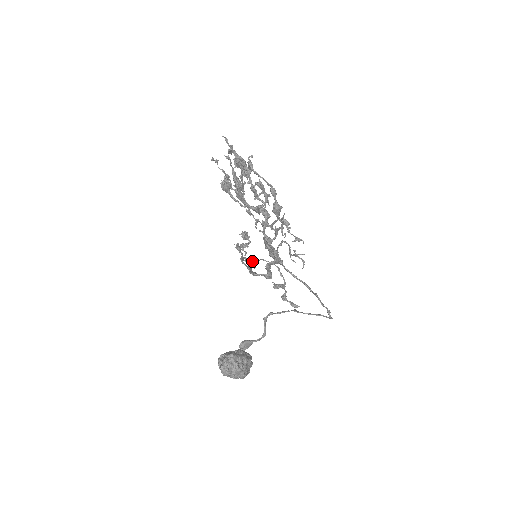
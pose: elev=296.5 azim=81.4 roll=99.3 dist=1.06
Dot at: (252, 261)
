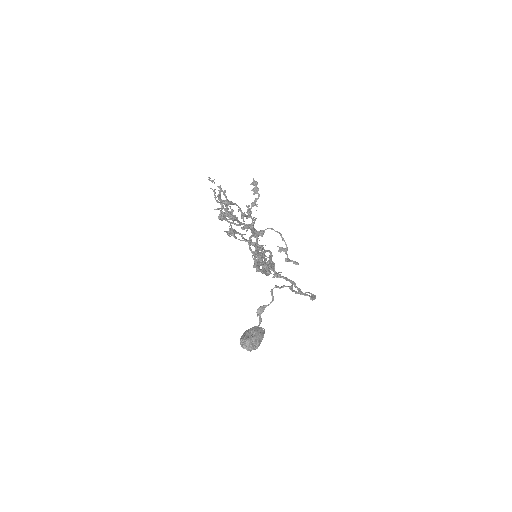
Dot at: occluded
